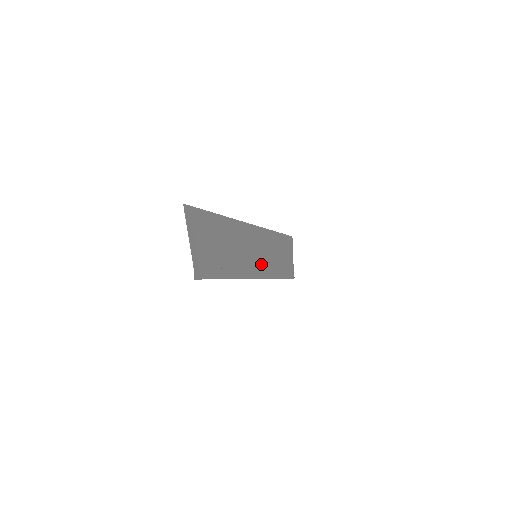
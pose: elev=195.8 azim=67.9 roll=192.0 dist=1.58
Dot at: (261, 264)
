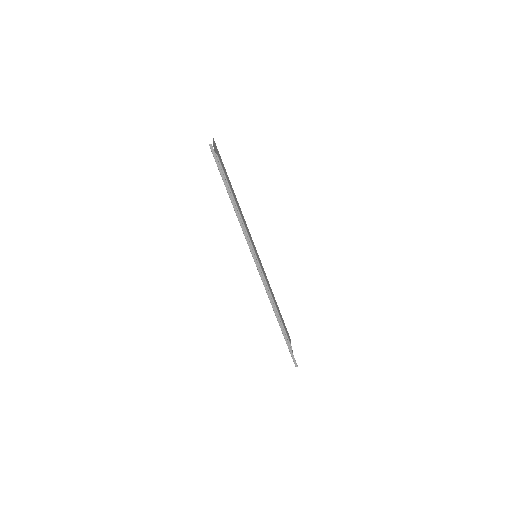
Dot at: occluded
